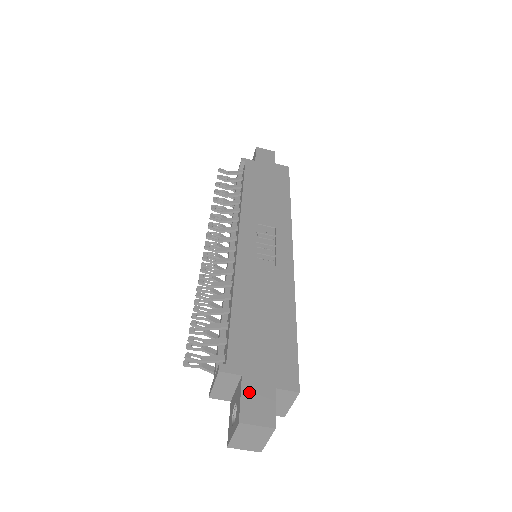
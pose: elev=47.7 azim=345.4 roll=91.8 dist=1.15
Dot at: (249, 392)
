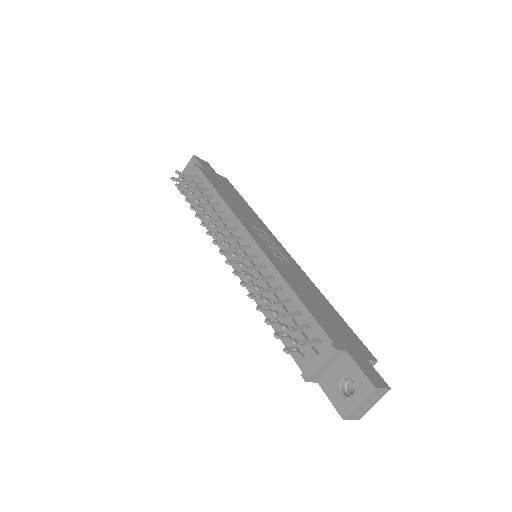
Dot at: (360, 364)
